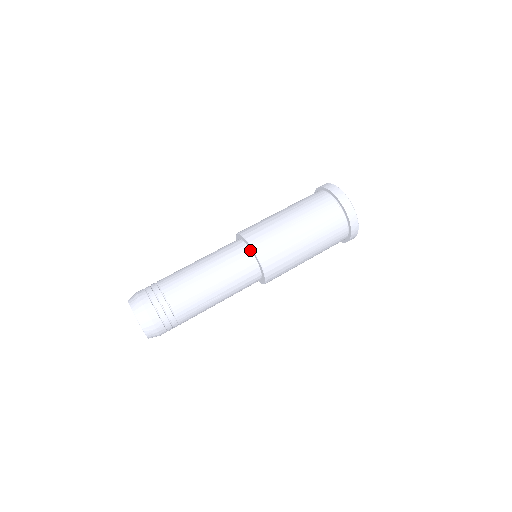
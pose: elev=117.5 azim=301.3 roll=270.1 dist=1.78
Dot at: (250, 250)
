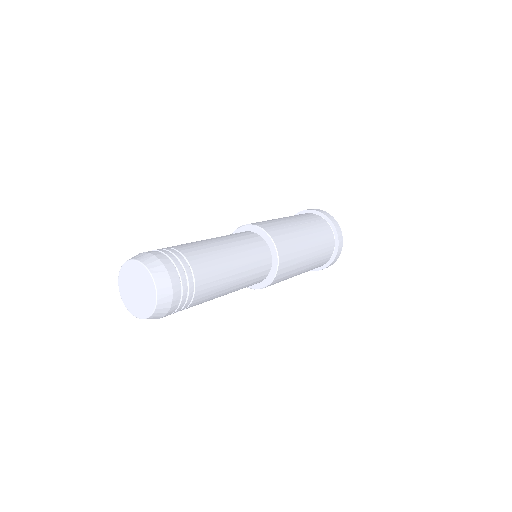
Dot at: (262, 238)
